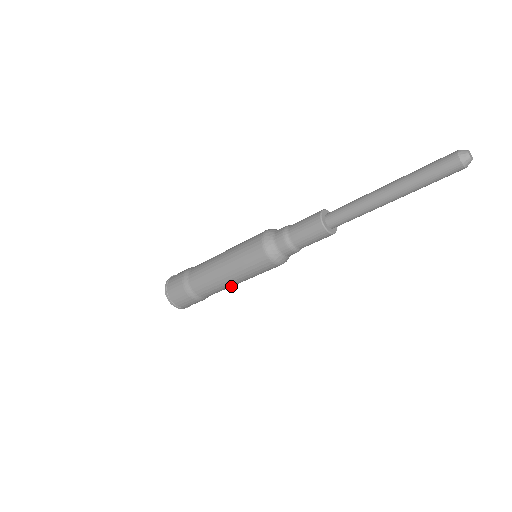
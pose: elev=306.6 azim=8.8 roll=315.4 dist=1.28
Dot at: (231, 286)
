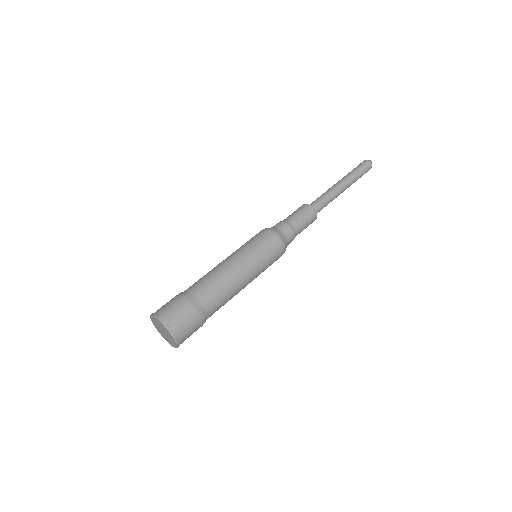
Dot at: occluded
